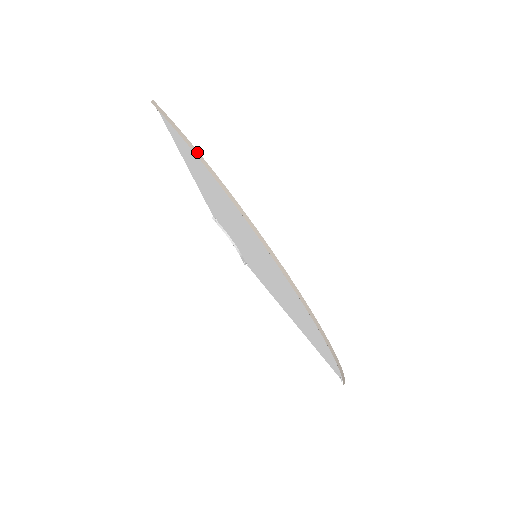
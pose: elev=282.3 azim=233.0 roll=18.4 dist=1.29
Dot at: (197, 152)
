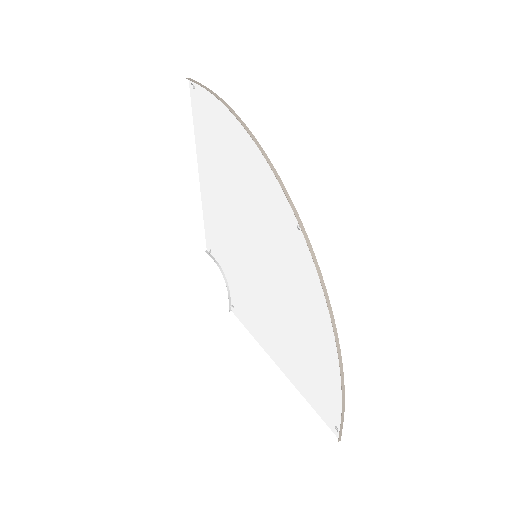
Dot at: (226, 104)
